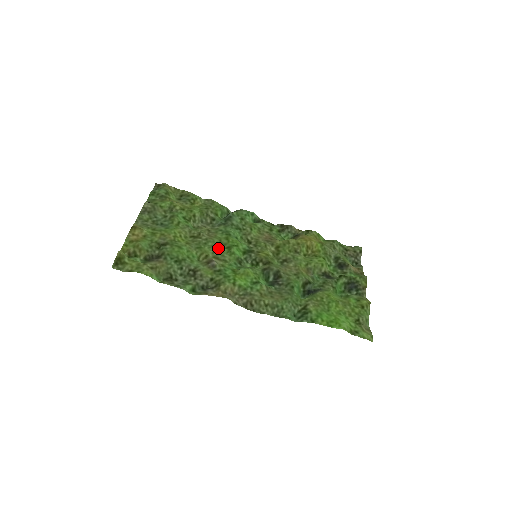
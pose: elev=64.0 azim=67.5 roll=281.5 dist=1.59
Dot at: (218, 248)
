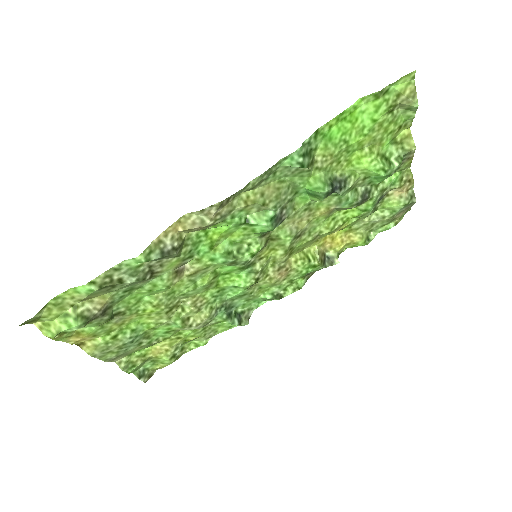
Dot at: (202, 286)
